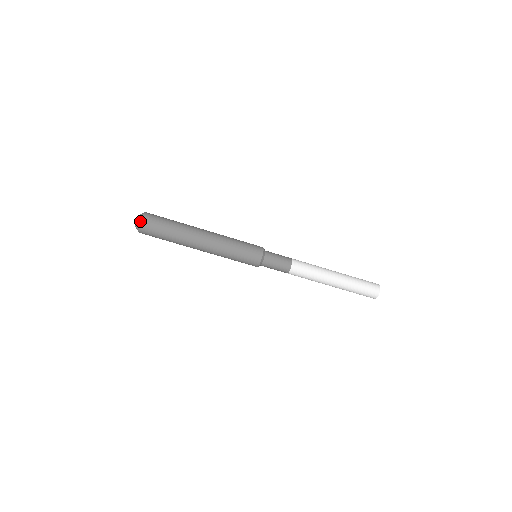
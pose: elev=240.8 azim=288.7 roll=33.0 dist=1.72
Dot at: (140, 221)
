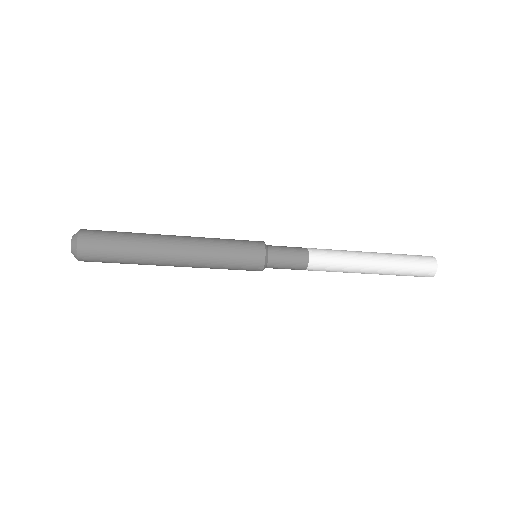
Dot at: (76, 258)
